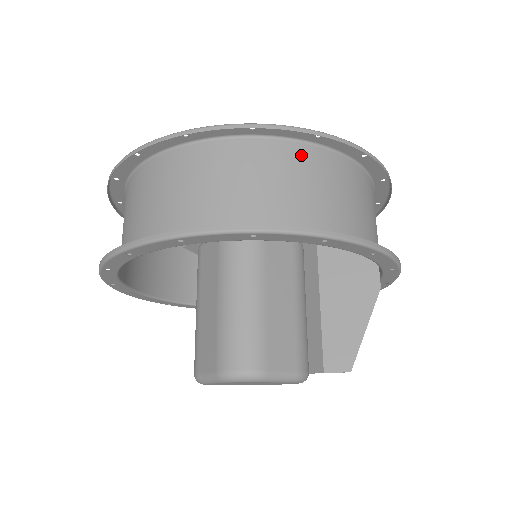
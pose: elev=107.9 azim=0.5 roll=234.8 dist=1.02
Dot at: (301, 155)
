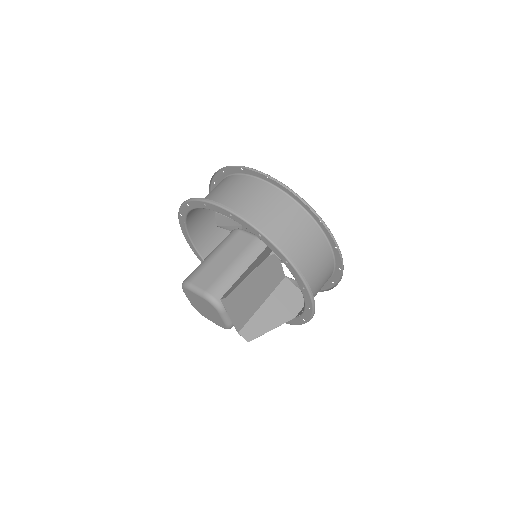
Dot at: (235, 179)
